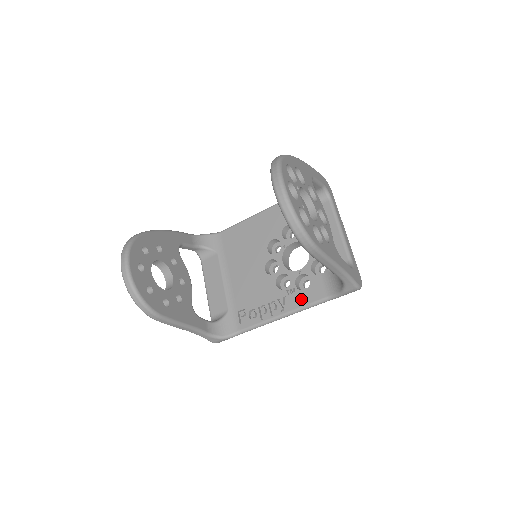
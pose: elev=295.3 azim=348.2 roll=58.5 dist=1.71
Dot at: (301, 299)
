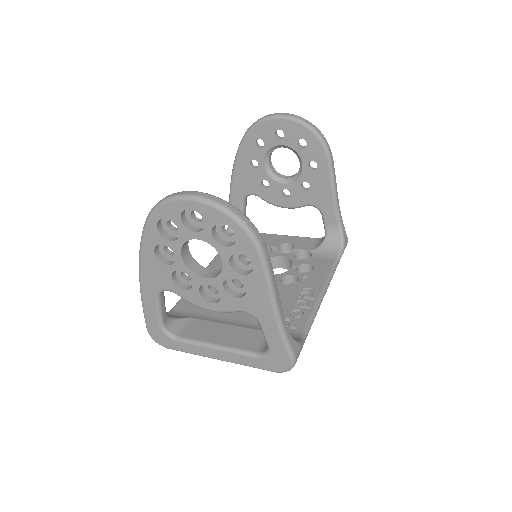
Dot at: (320, 274)
